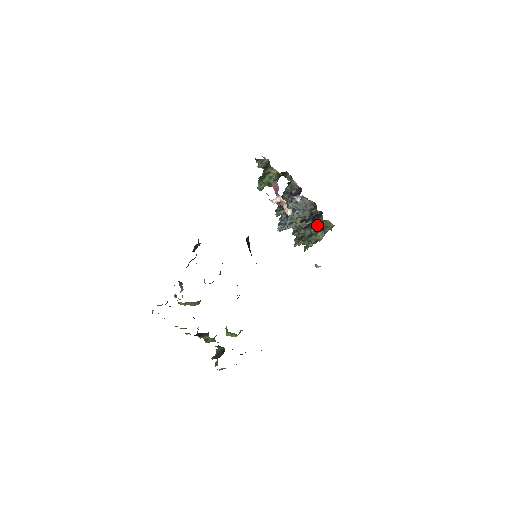
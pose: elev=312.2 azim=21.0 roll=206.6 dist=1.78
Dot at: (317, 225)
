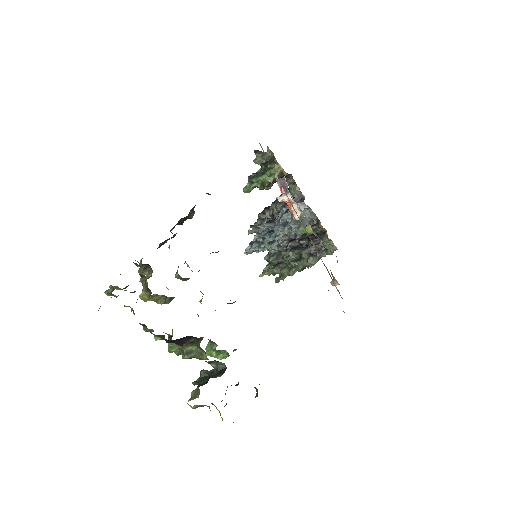
Dot at: (313, 246)
